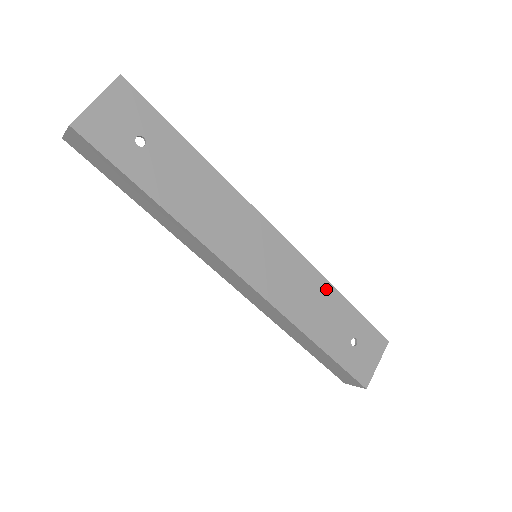
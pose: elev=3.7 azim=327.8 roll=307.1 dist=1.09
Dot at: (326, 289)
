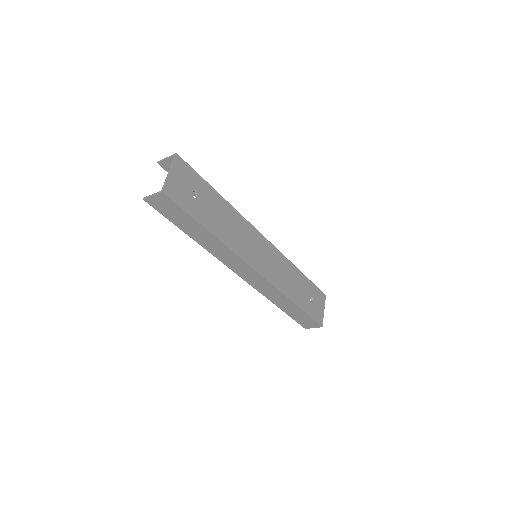
Dot at: (293, 269)
